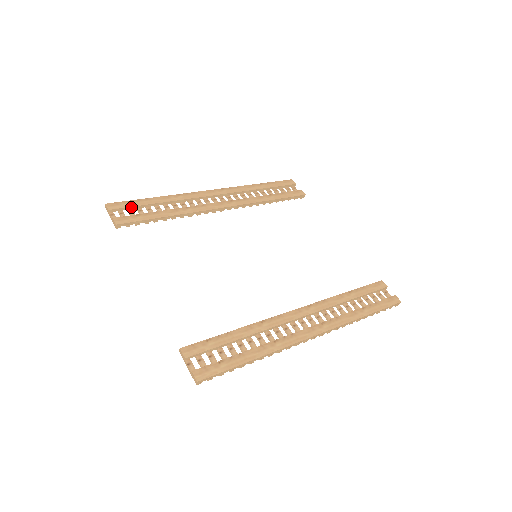
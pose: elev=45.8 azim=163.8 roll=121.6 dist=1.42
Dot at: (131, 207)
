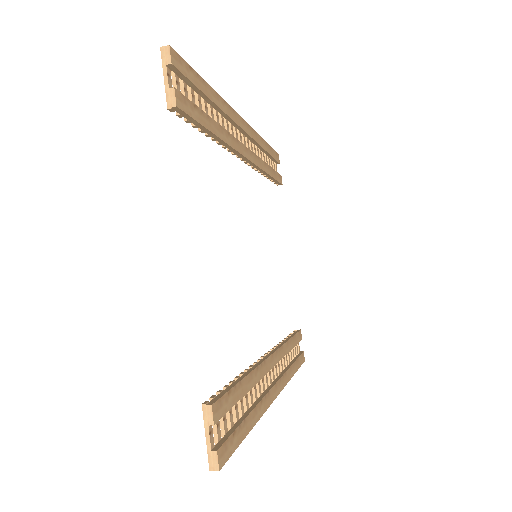
Dot at: (190, 81)
